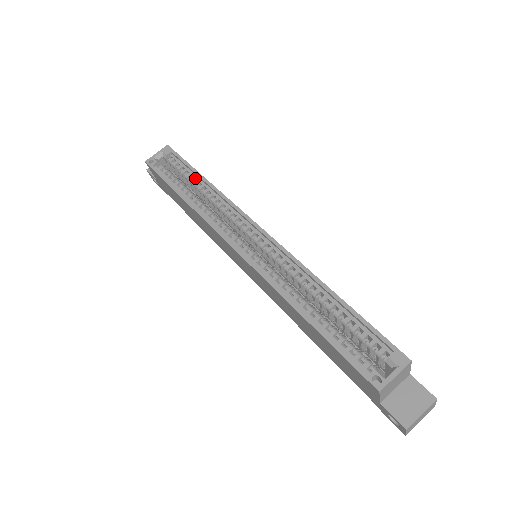
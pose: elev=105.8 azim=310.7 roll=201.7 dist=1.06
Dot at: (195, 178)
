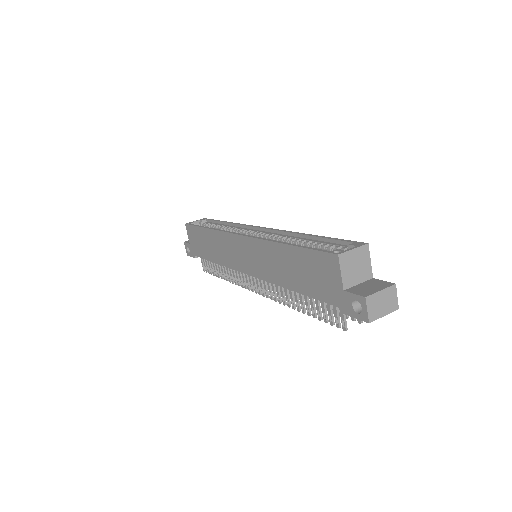
Dot at: (220, 225)
